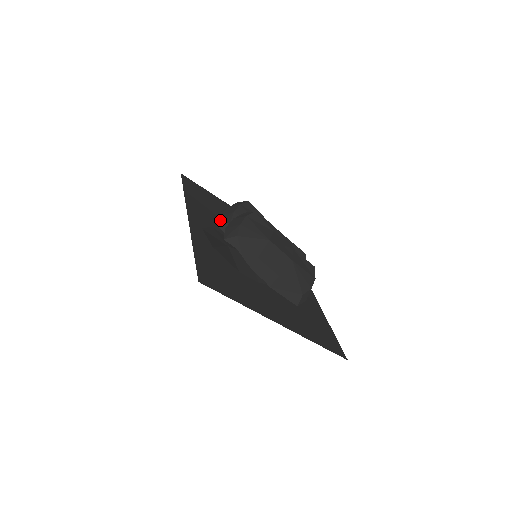
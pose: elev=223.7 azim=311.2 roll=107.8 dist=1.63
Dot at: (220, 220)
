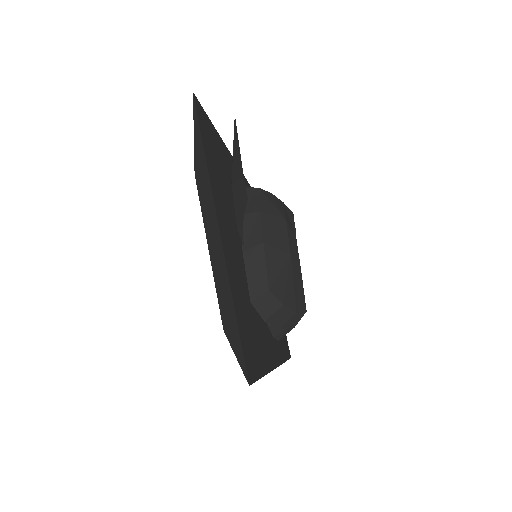
Dot at: occluded
